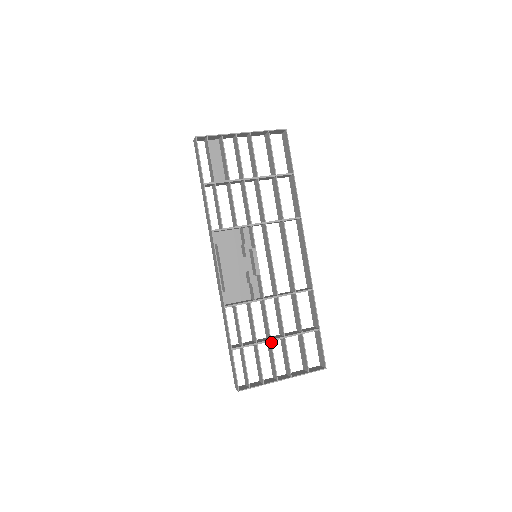
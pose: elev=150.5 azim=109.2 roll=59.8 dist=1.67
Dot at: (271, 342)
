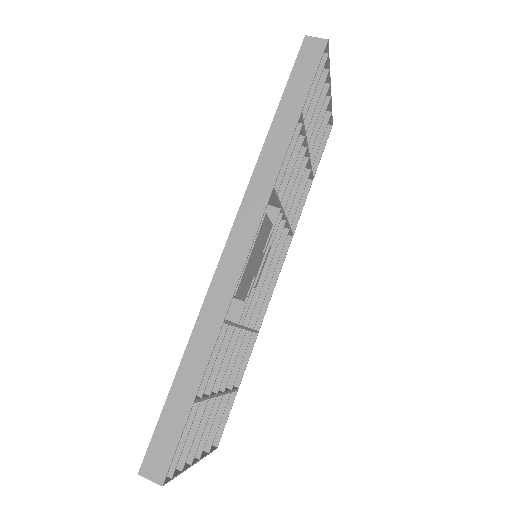
Dot at: occluded
